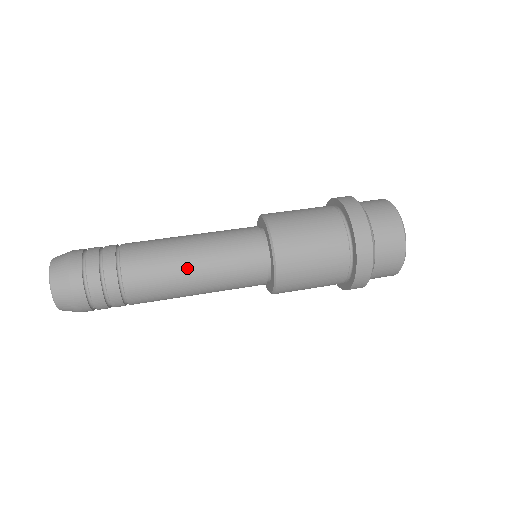
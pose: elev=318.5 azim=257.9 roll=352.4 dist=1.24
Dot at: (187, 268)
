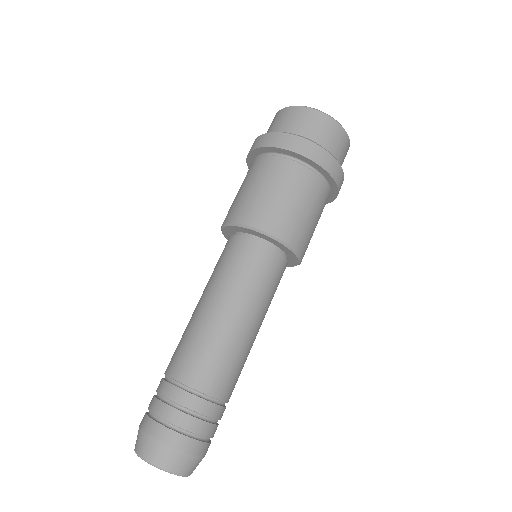
Dot at: occluded
